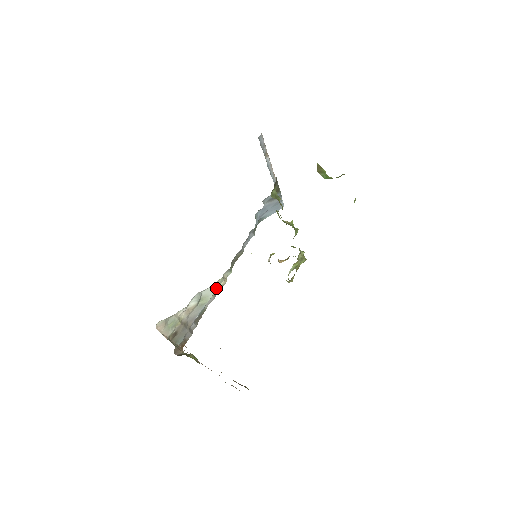
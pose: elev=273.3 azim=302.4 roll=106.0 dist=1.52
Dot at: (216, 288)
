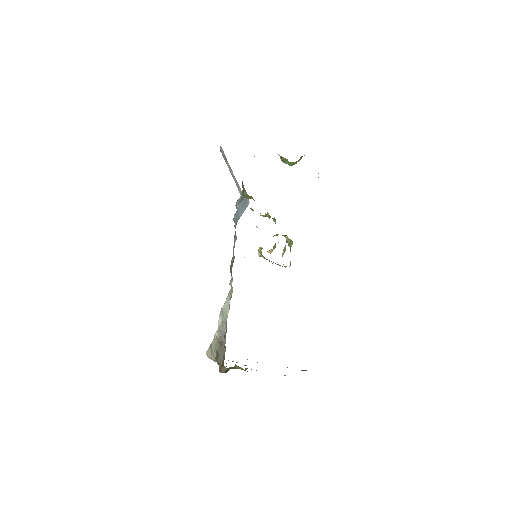
Dot at: (229, 299)
